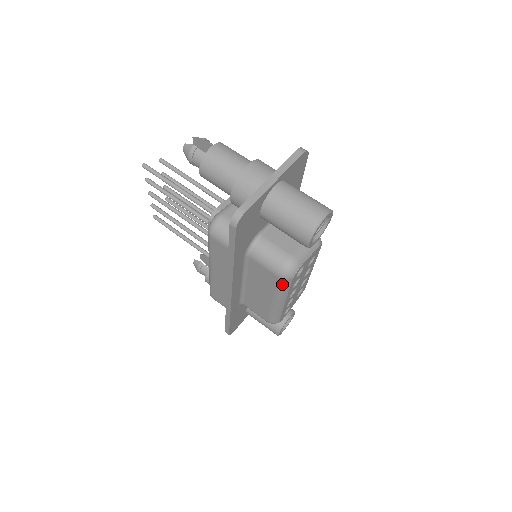
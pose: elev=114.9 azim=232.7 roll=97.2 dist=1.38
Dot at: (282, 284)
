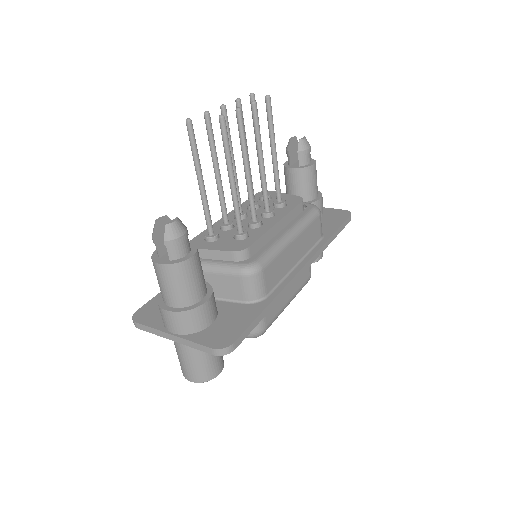
Dot at: occluded
